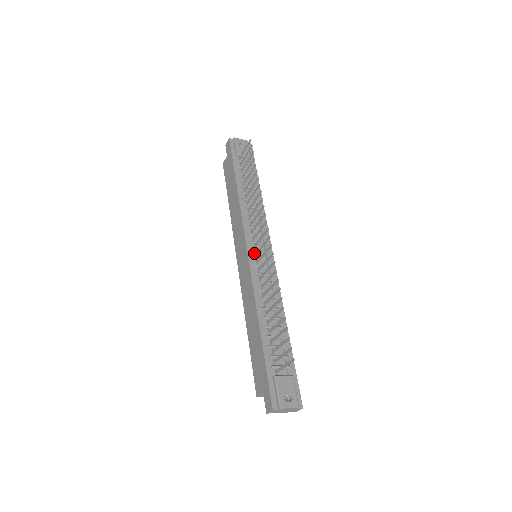
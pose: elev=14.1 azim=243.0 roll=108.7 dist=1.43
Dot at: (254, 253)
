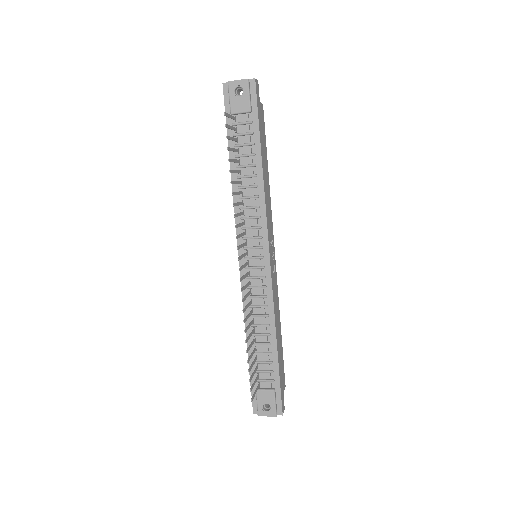
Dot at: (247, 261)
